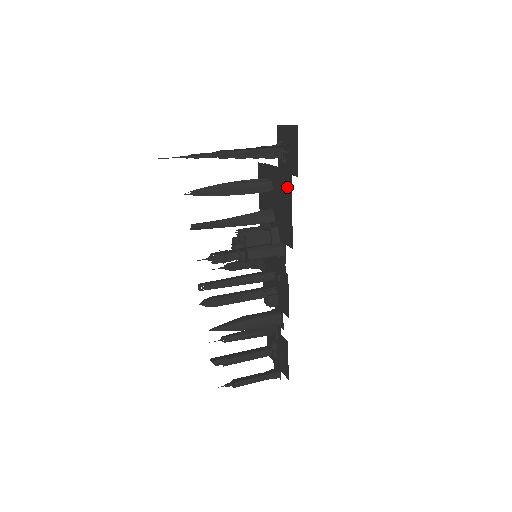
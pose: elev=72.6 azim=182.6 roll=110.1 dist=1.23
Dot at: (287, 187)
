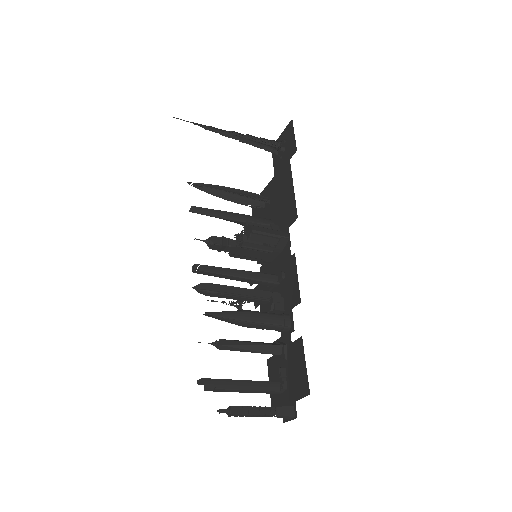
Dot at: (286, 175)
